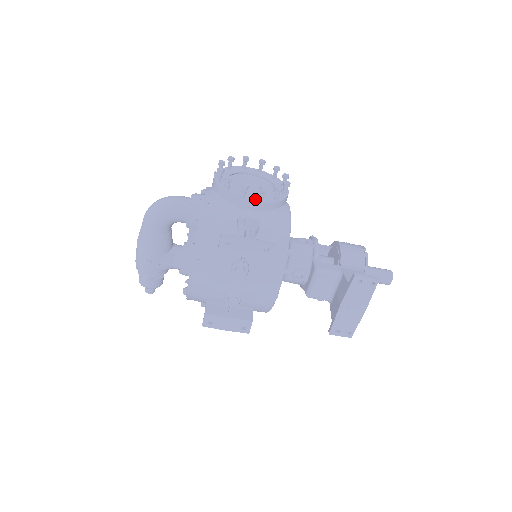
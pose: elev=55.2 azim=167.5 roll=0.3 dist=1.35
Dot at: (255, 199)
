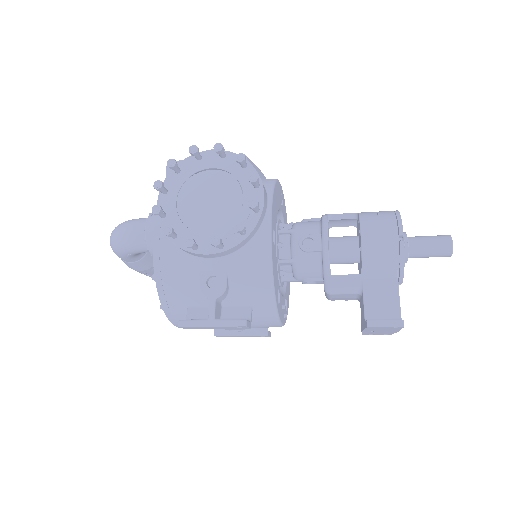
Dot at: (212, 246)
